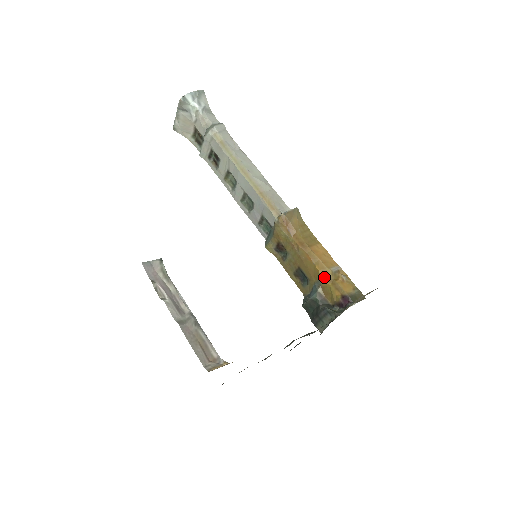
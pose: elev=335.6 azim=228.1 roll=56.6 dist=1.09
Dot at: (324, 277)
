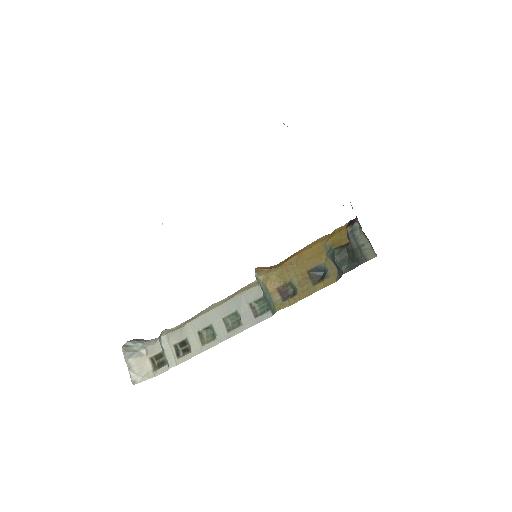
Dot at: (324, 241)
